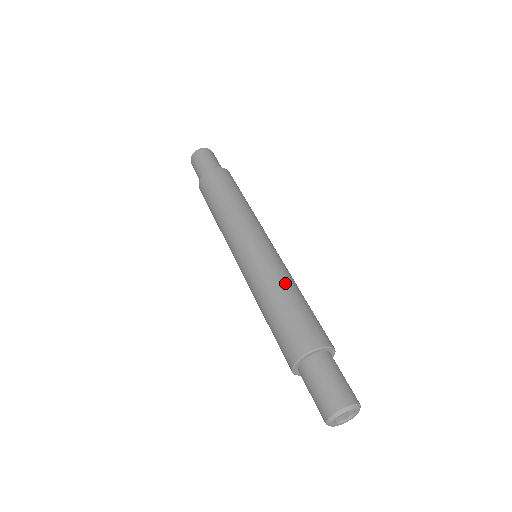
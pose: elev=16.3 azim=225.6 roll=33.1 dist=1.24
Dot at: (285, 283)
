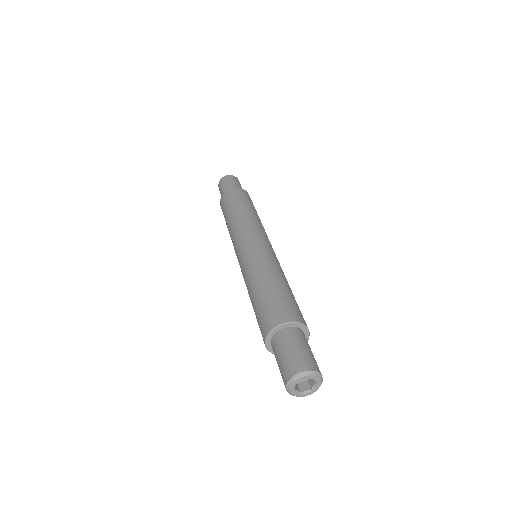
Dot at: occluded
